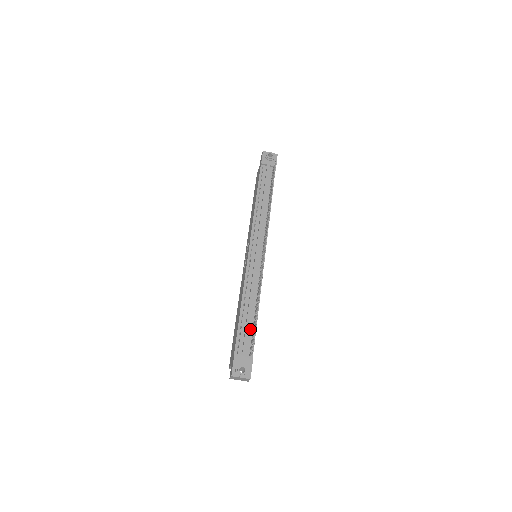
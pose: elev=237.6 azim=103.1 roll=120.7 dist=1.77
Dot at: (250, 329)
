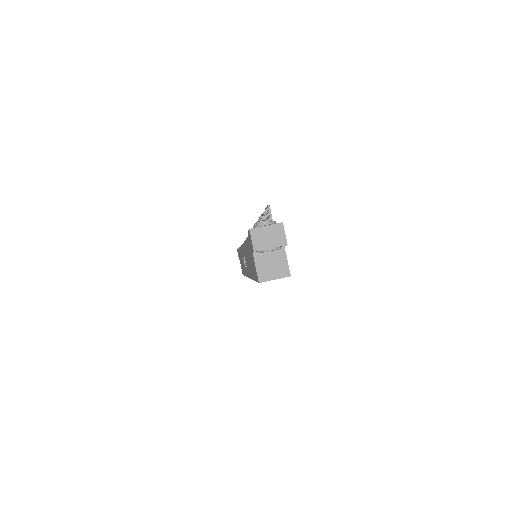
Dot at: occluded
